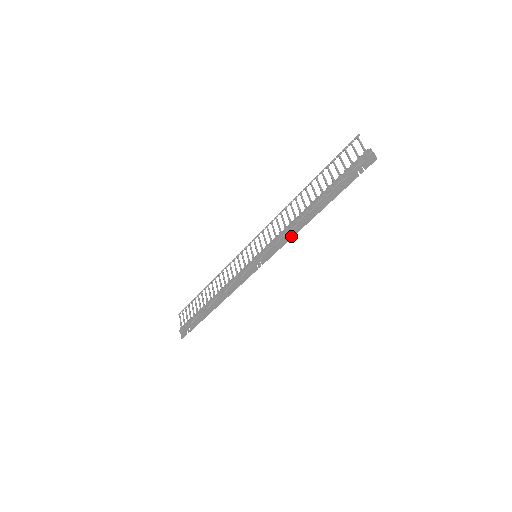
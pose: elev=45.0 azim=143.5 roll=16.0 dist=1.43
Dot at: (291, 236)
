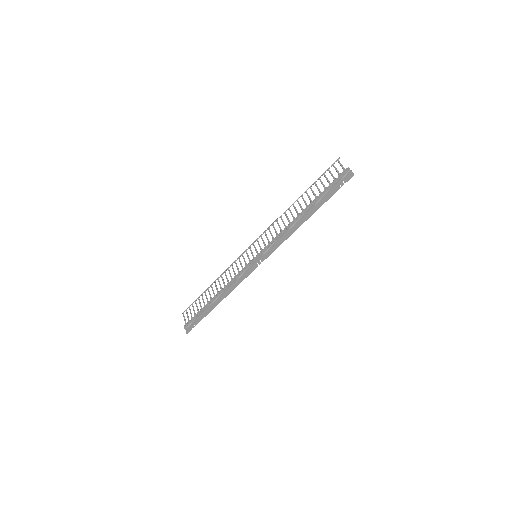
Dot at: (287, 237)
